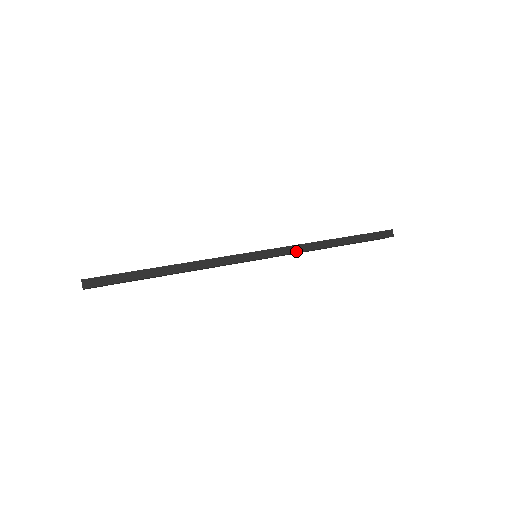
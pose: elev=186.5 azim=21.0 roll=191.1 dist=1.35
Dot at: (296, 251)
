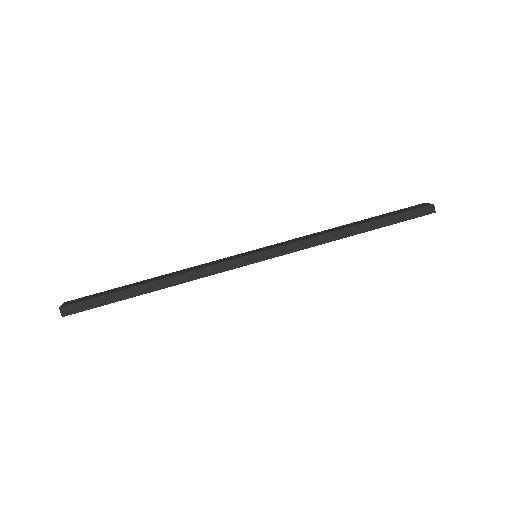
Dot at: (304, 247)
